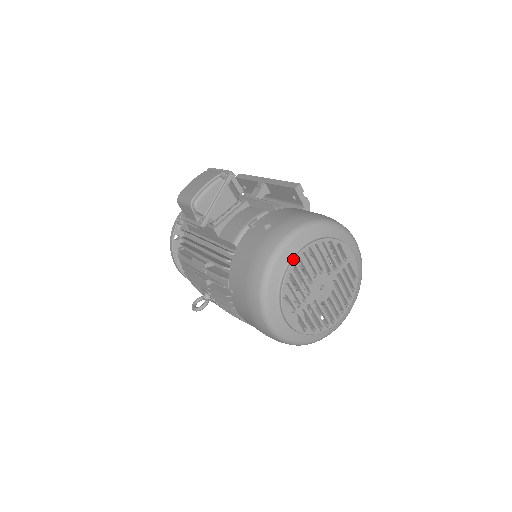
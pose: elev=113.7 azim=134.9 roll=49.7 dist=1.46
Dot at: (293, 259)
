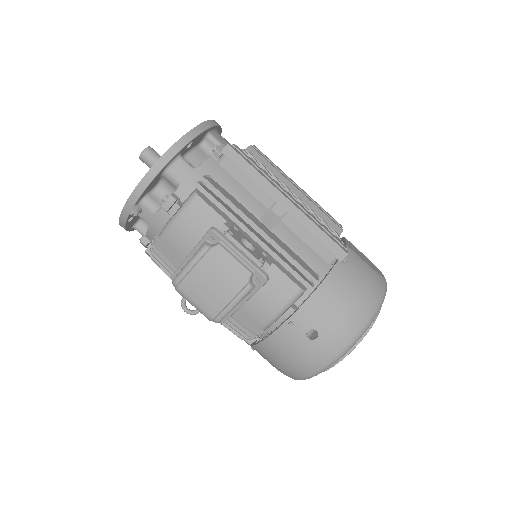
Dot at: occluded
